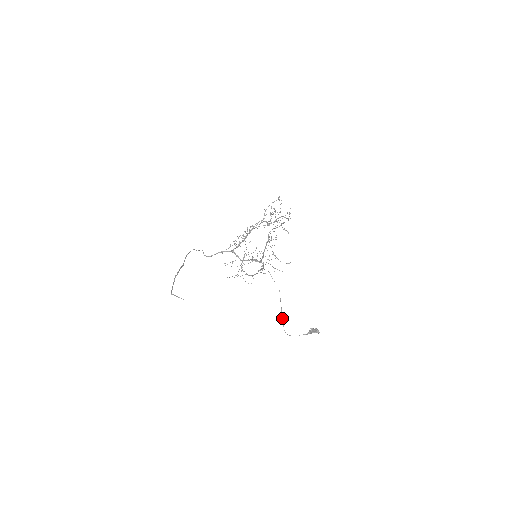
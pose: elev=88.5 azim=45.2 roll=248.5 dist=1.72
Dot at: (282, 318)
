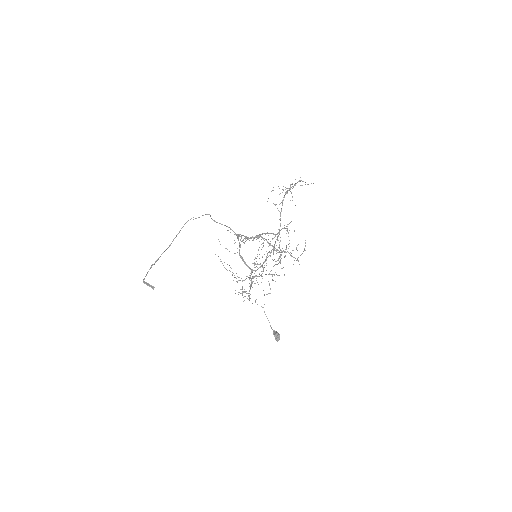
Dot at: occluded
